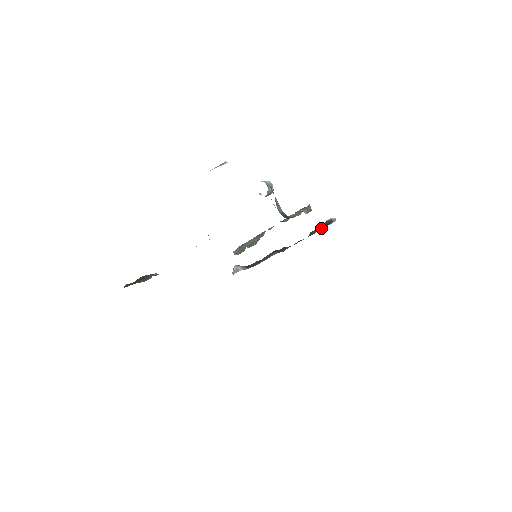
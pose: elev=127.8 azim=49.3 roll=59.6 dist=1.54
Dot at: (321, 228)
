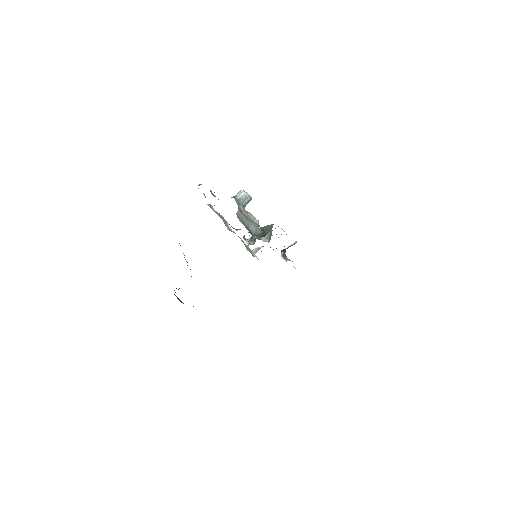
Dot at: occluded
